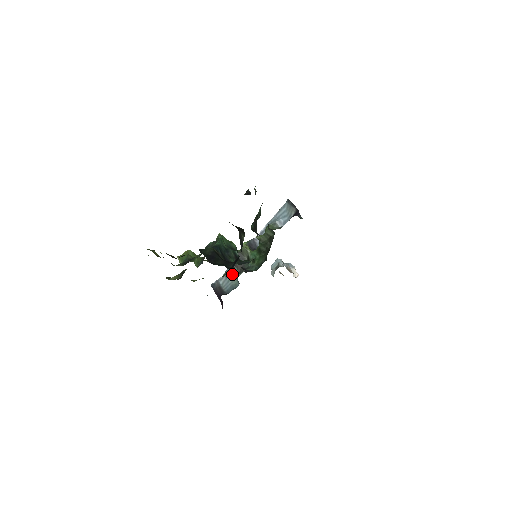
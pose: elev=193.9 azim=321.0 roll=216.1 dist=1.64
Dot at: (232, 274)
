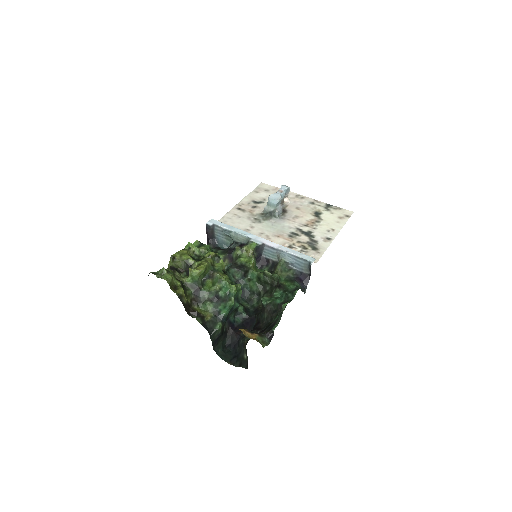
Dot at: (228, 268)
